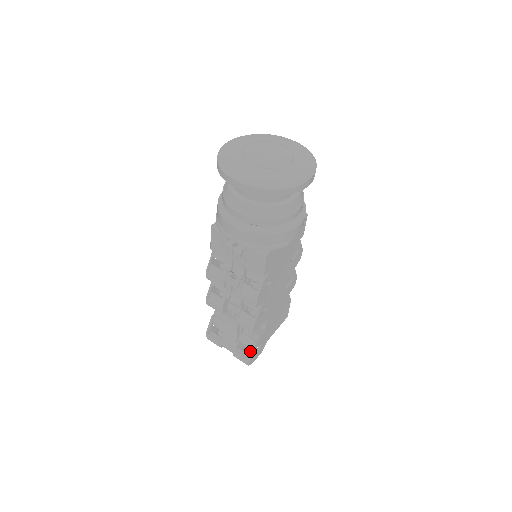
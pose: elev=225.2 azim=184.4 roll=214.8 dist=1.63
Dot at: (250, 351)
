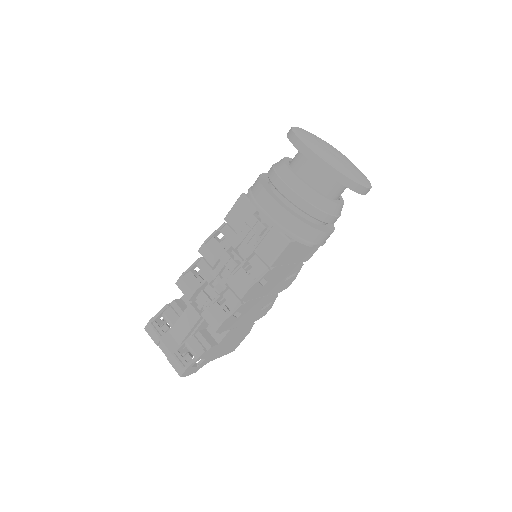
Dot at: (193, 358)
